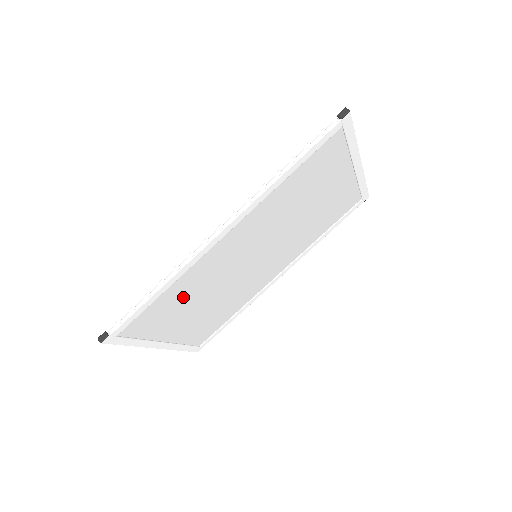
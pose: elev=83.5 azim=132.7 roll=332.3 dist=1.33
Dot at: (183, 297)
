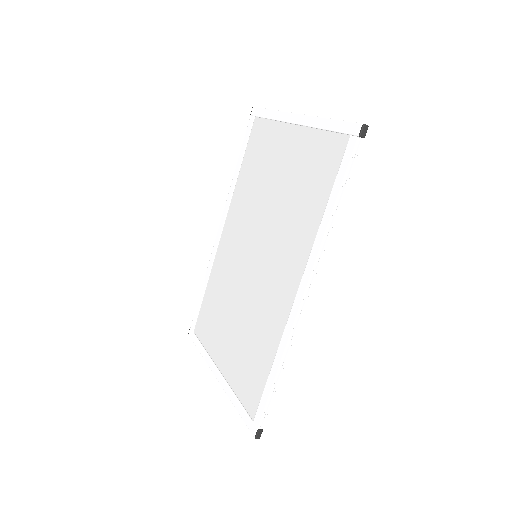
Dot at: (254, 344)
